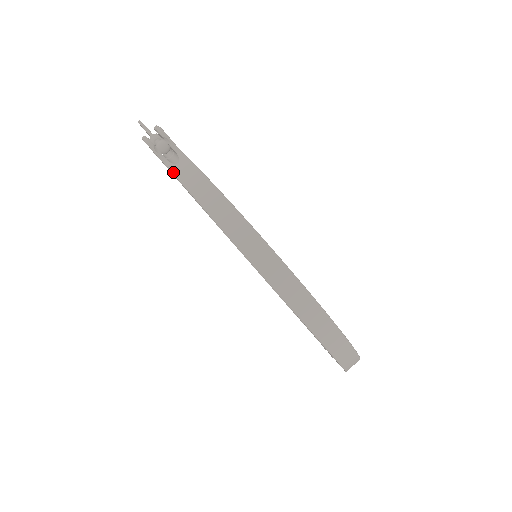
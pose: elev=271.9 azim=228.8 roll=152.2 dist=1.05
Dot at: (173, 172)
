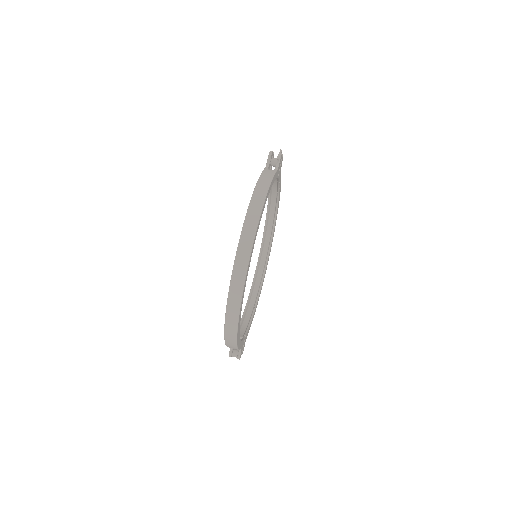
Dot at: (264, 170)
